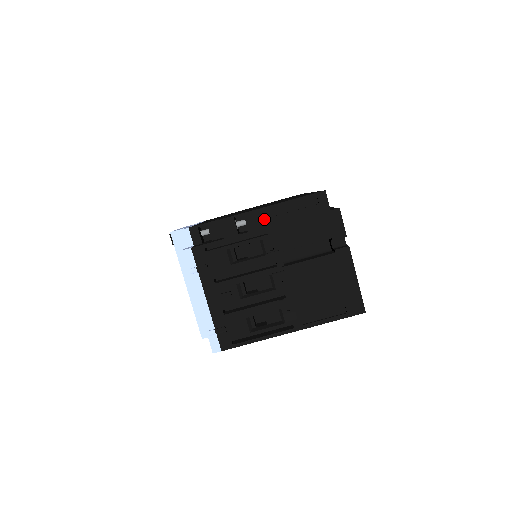
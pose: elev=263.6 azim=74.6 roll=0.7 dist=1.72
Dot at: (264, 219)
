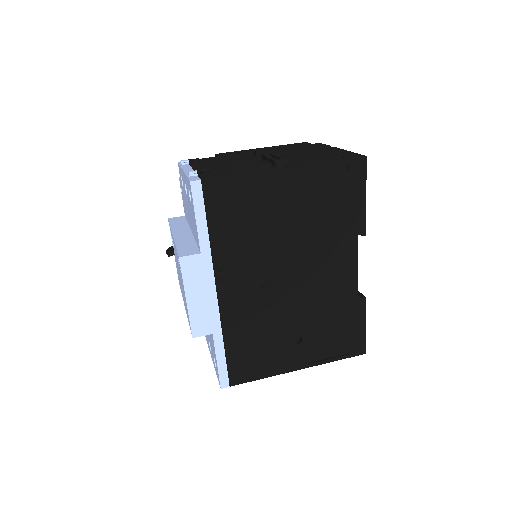
Dot at: (255, 150)
